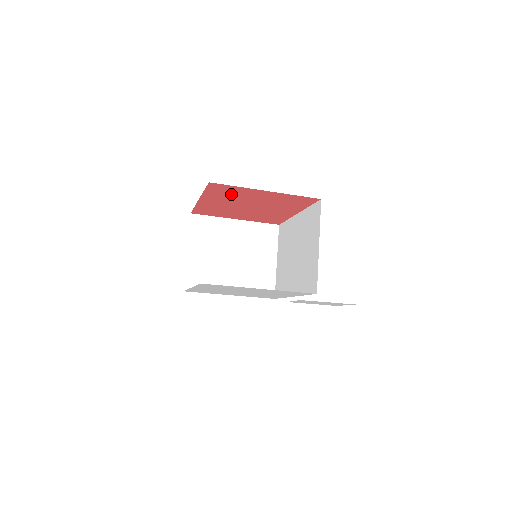
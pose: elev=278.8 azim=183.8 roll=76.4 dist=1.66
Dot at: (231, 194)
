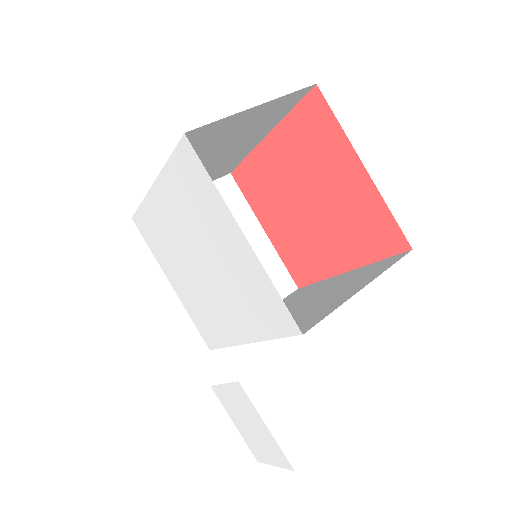
Dot at: (314, 146)
